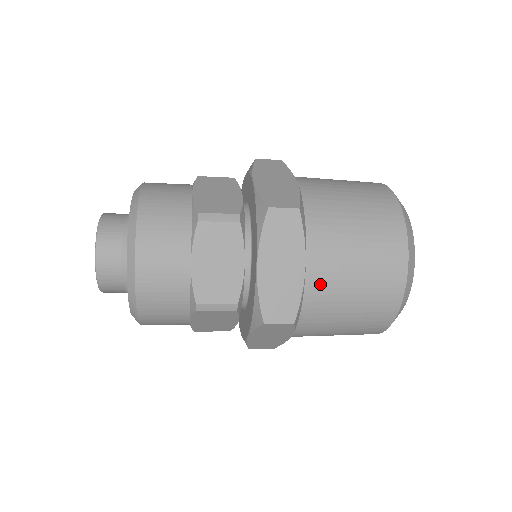
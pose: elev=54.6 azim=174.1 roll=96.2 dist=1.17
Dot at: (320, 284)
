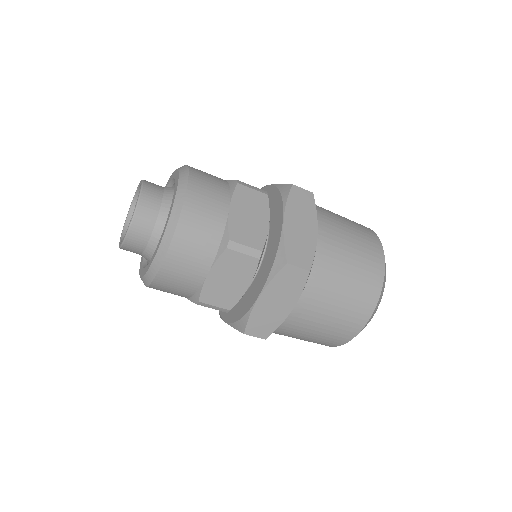
Dot at: (297, 320)
